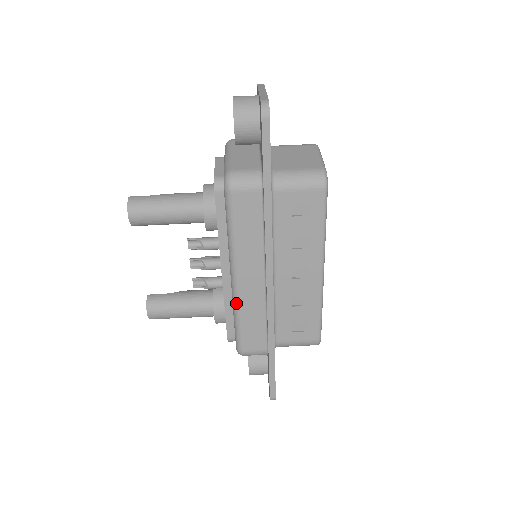
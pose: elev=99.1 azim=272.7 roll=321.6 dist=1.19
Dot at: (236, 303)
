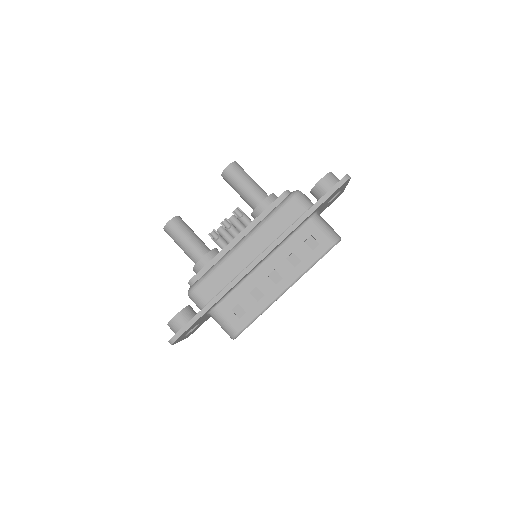
Dot at: (227, 256)
